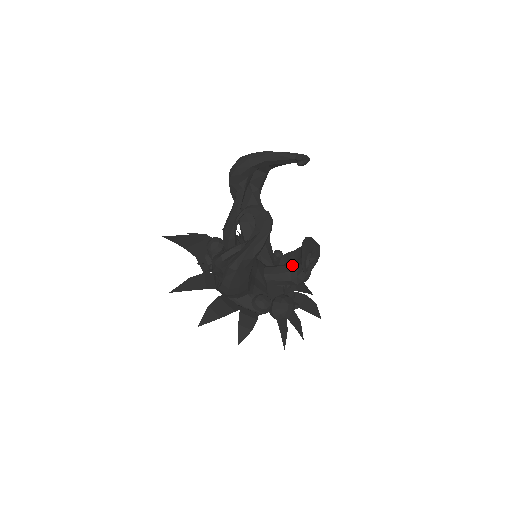
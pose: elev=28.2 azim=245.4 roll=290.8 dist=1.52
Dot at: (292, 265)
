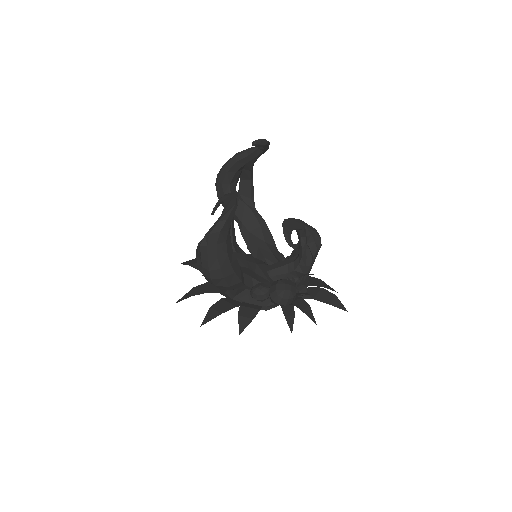
Dot at: (294, 256)
